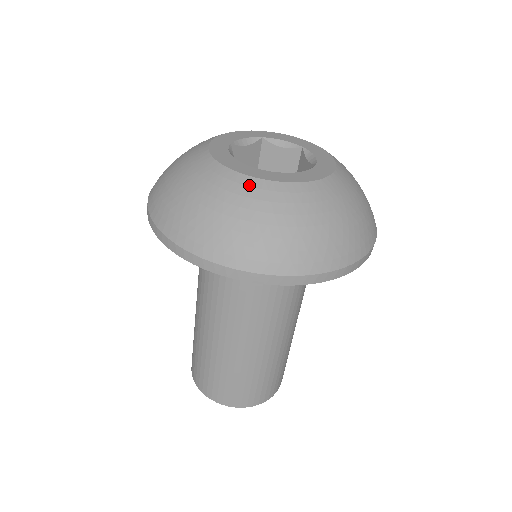
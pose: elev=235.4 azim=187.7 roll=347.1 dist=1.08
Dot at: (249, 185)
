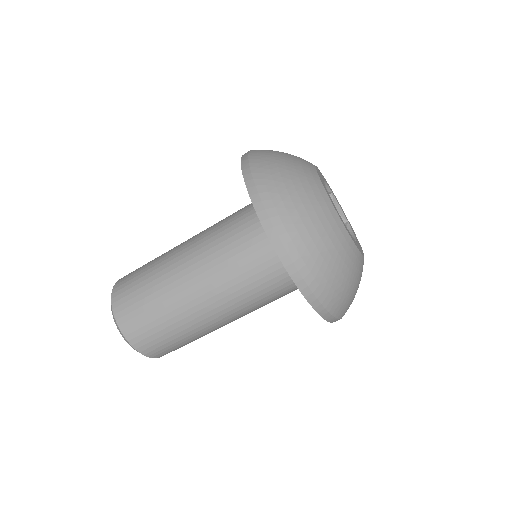
Dot at: (361, 262)
